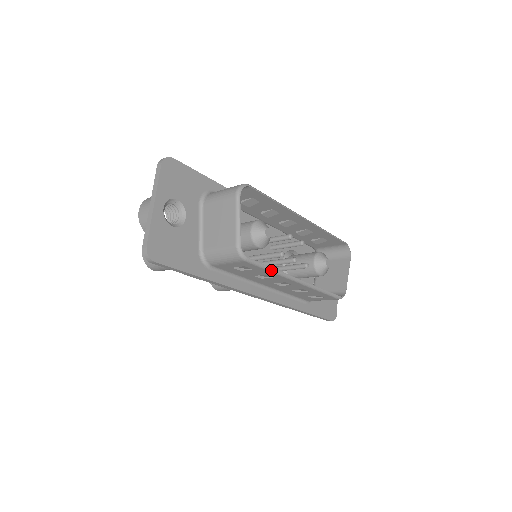
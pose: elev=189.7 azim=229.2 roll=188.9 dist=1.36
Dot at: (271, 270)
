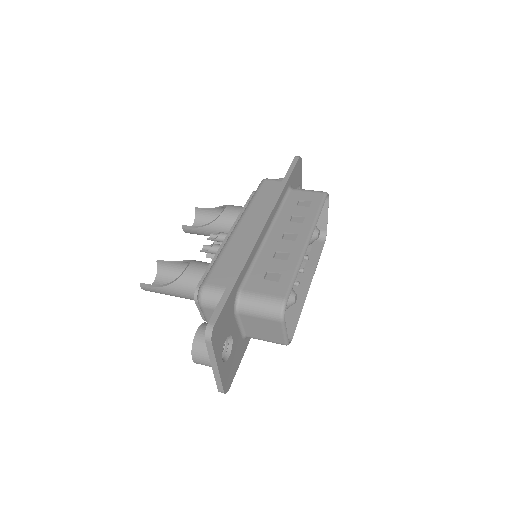
Dot at: (299, 315)
